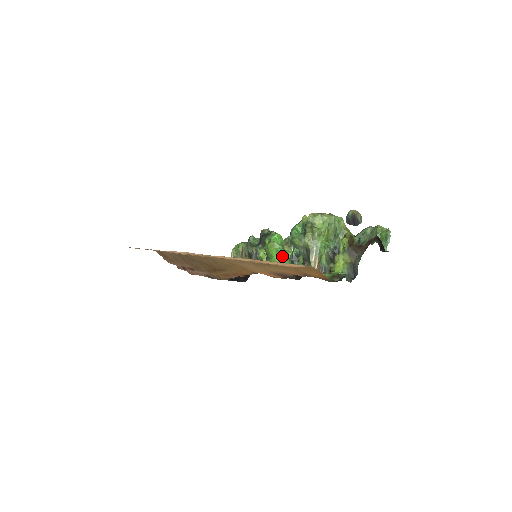
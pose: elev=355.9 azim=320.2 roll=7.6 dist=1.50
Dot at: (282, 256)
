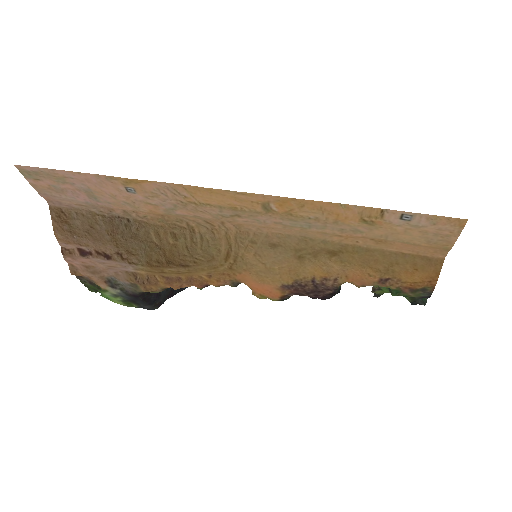
Dot at: occluded
